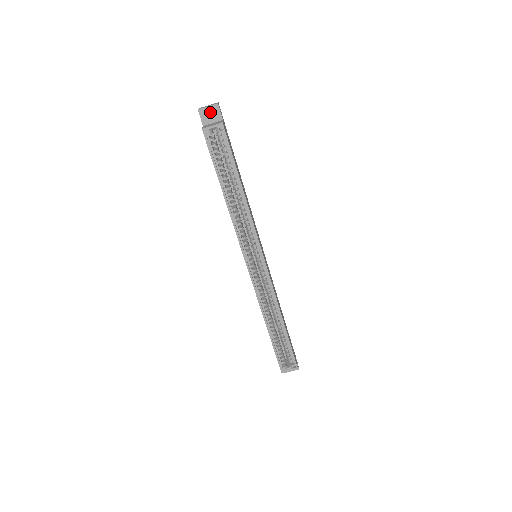
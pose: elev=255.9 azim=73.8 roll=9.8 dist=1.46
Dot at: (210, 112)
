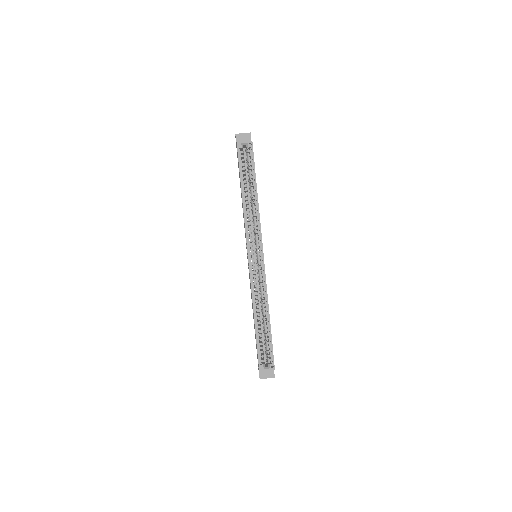
Dot at: (244, 137)
